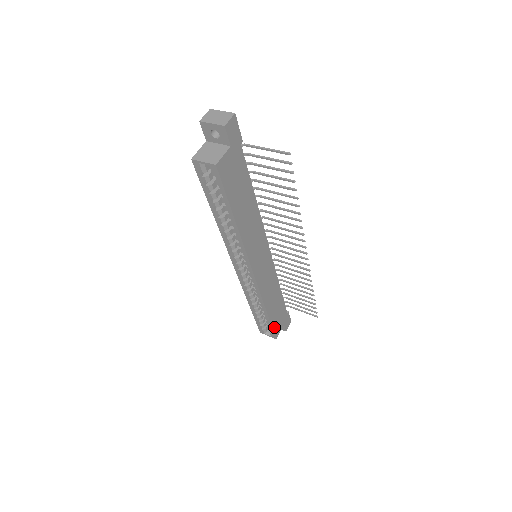
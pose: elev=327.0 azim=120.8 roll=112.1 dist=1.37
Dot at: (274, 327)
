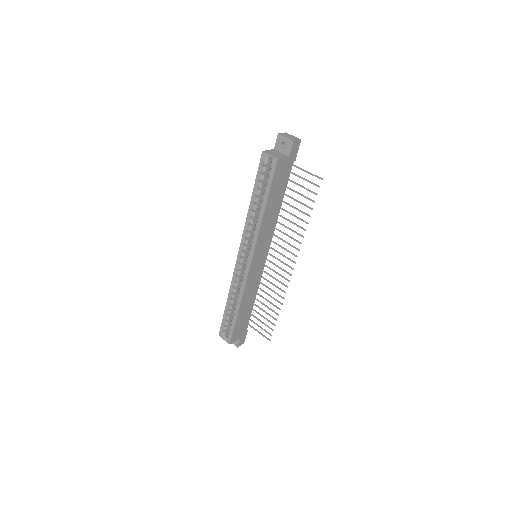
Dot at: (235, 331)
